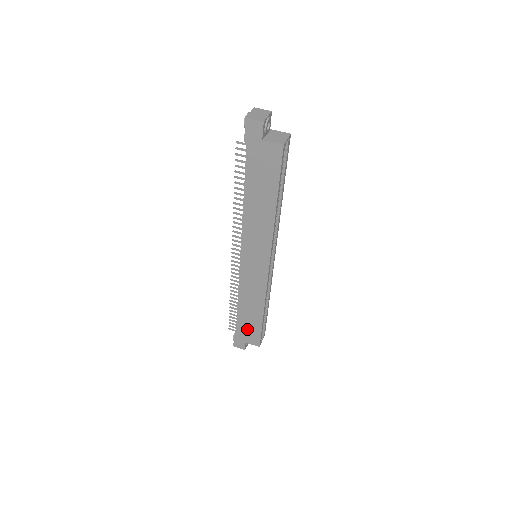
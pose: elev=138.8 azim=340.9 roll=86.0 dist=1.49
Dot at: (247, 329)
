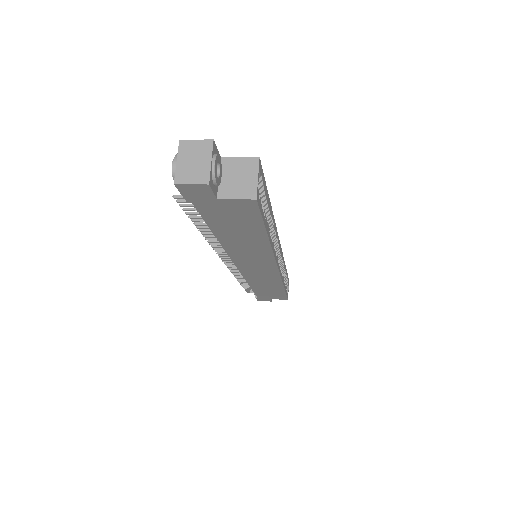
Dot at: (269, 294)
